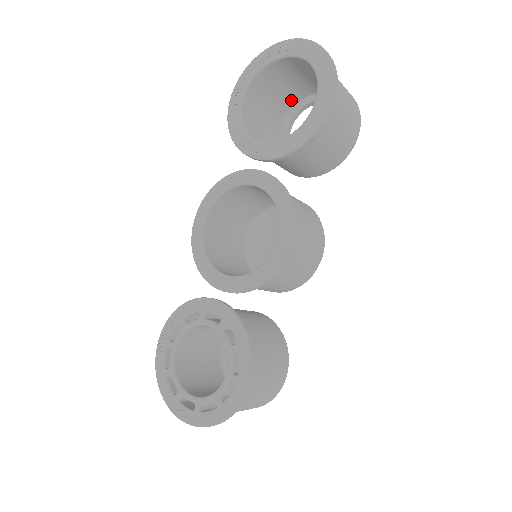
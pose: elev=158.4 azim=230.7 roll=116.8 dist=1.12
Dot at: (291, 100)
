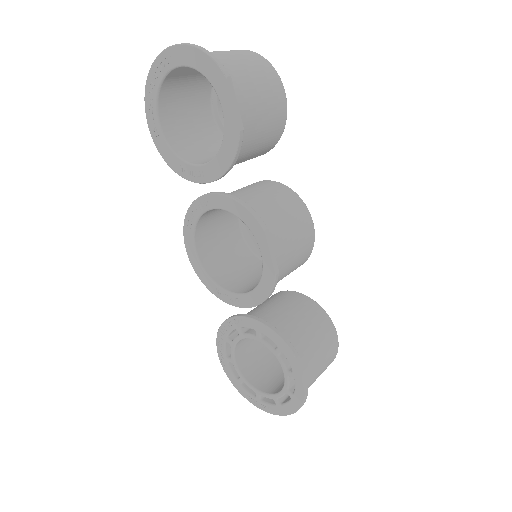
Dot at: (205, 88)
